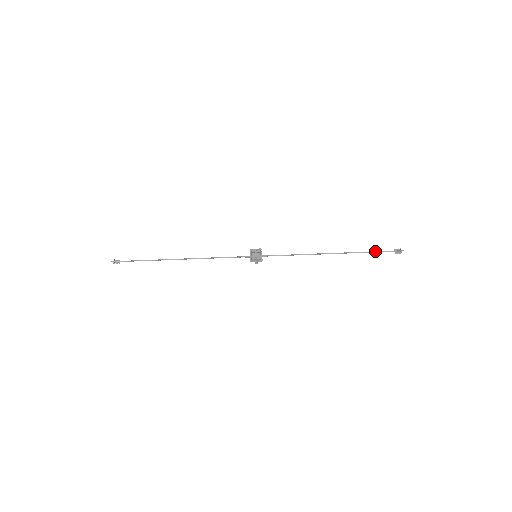
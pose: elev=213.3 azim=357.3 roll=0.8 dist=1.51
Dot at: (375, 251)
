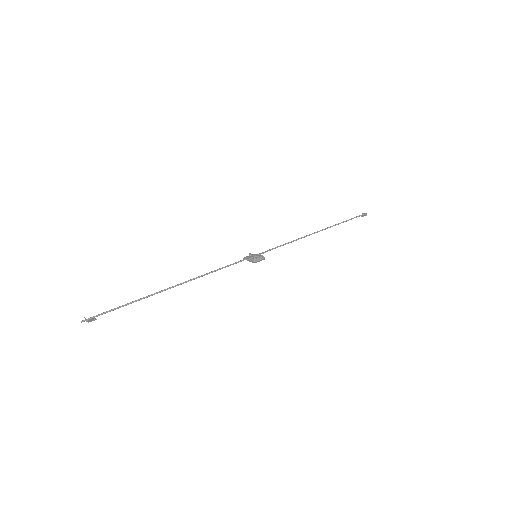
Dot at: occluded
